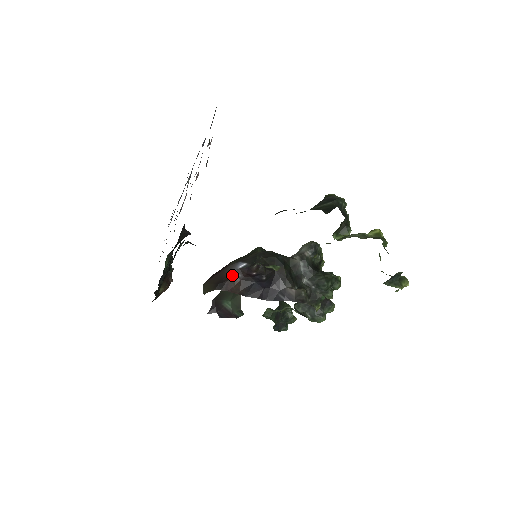
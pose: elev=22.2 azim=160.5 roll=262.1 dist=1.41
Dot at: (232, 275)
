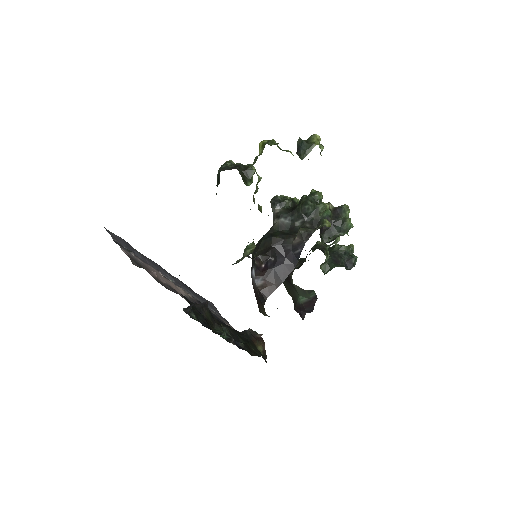
Dot at: (258, 285)
